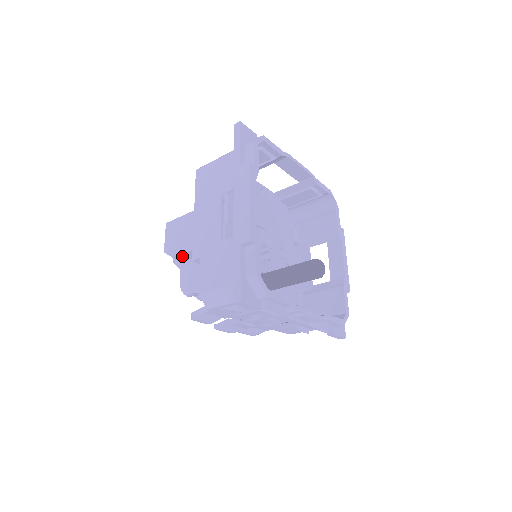
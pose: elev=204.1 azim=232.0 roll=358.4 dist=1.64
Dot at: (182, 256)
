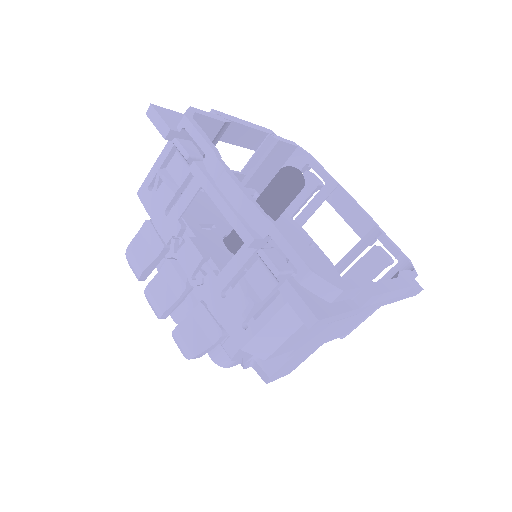
Dot at: occluded
